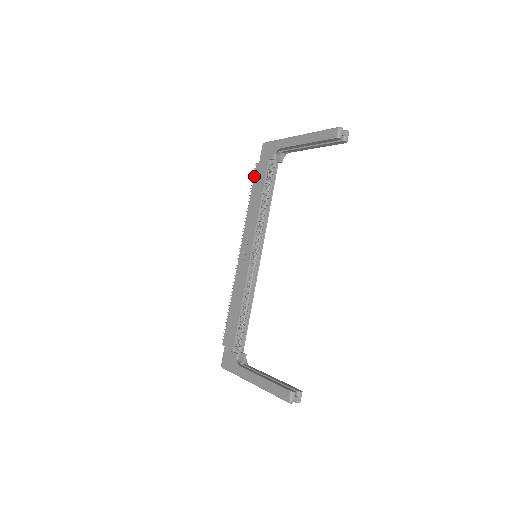
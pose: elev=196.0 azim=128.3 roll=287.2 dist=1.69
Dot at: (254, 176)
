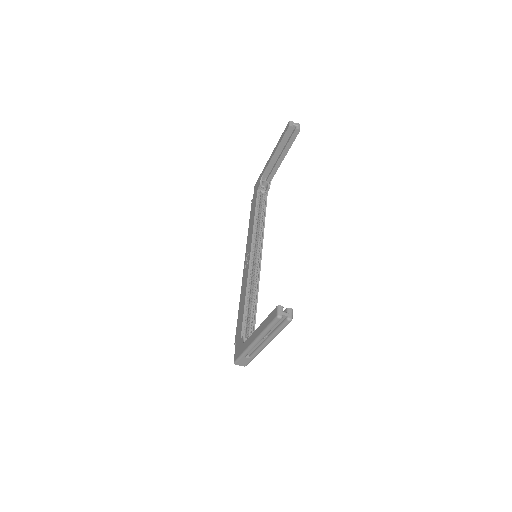
Dot at: (251, 208)
